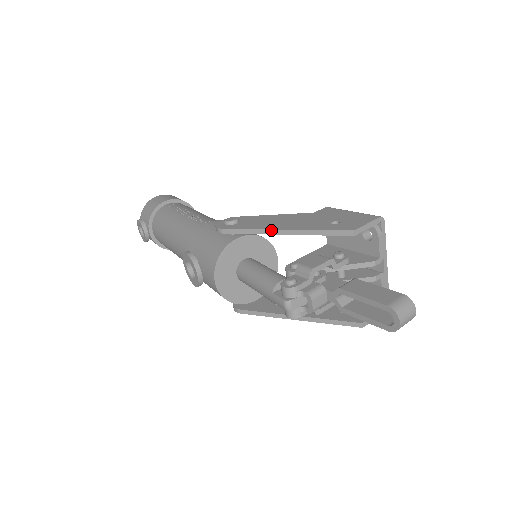
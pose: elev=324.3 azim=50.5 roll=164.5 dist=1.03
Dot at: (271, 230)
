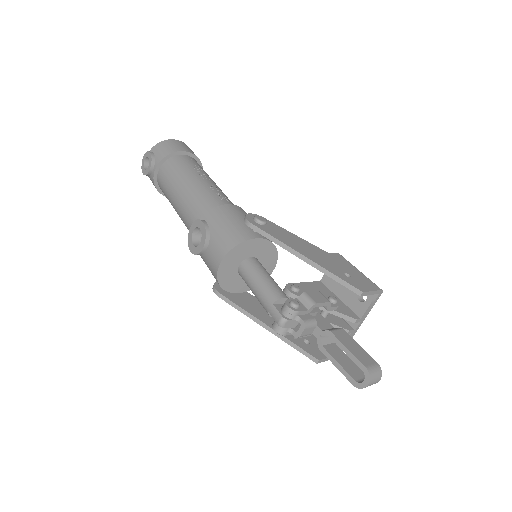
Dot at: (295, 251)
